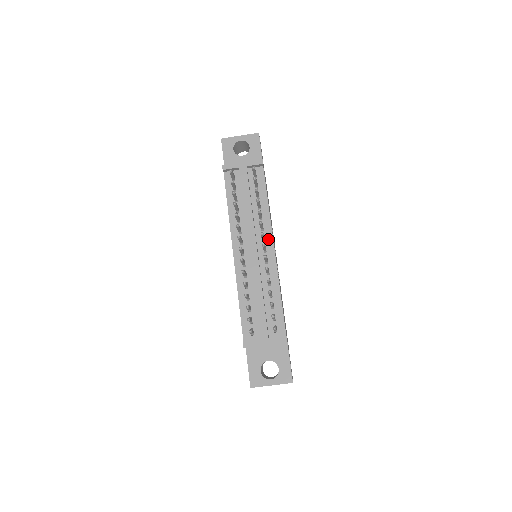
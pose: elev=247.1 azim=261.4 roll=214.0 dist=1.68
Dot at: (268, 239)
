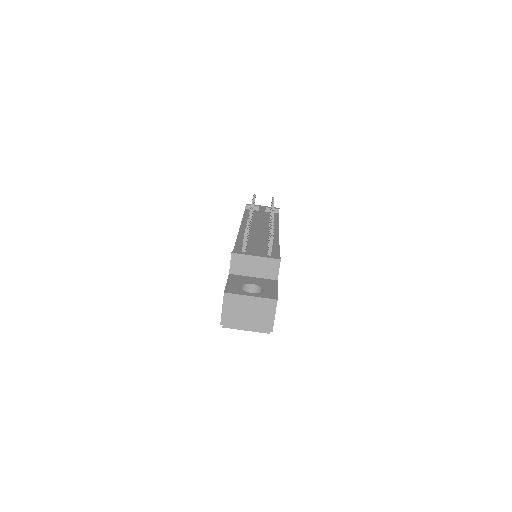
Dot at: (274, 231)
